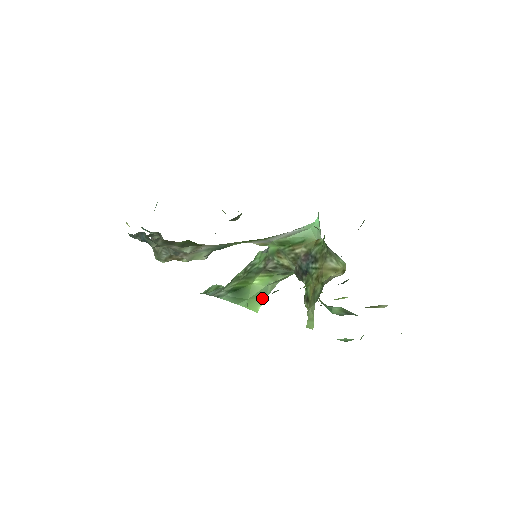
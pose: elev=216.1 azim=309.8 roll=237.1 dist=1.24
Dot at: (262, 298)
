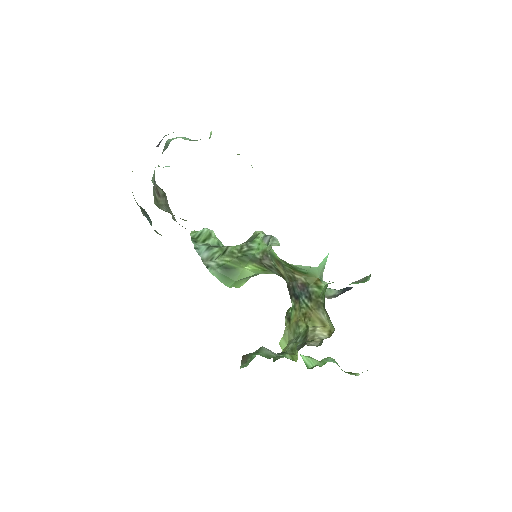
Dot at: (249, 277)
